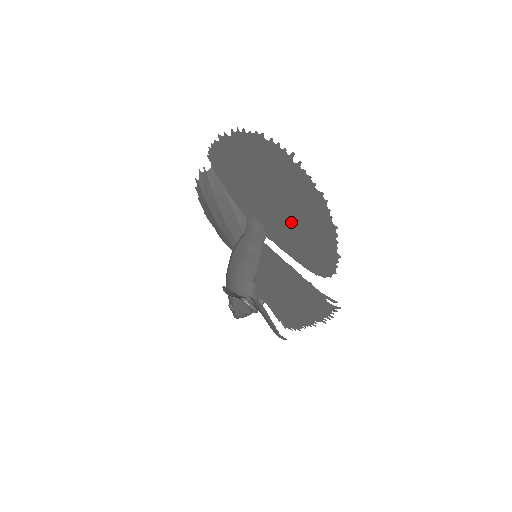
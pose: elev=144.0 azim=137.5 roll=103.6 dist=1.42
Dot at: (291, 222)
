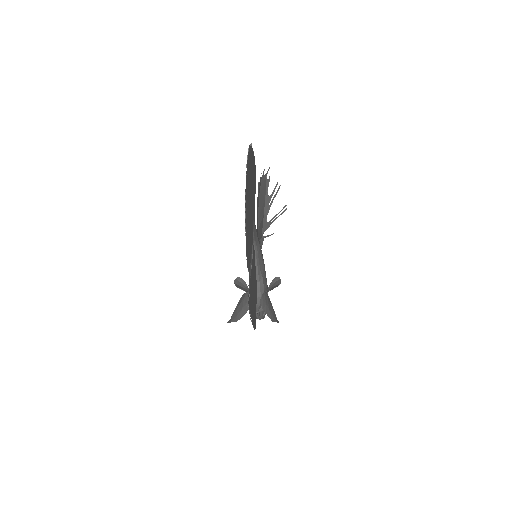
Dot at: (250, 220)
